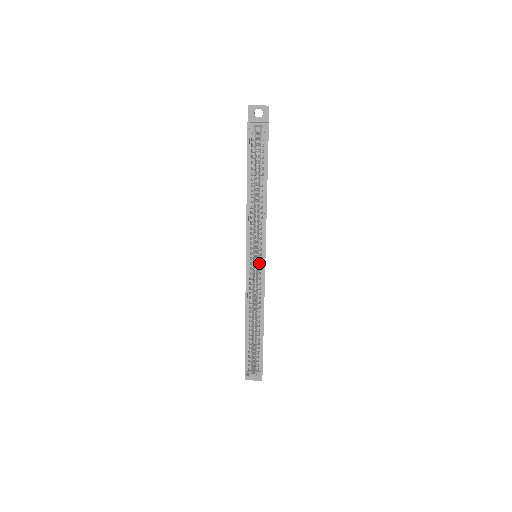
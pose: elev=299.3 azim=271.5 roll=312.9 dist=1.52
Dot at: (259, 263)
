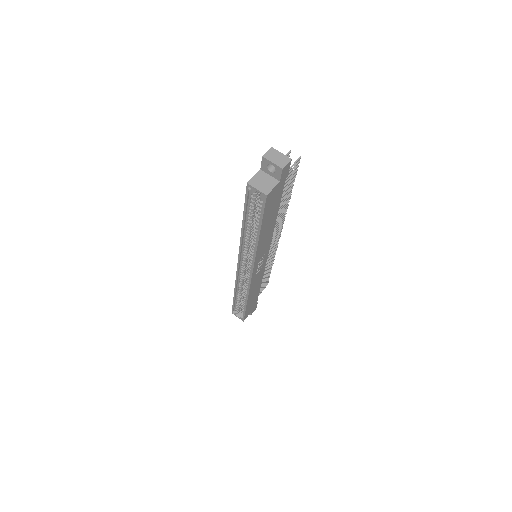
Dot at: (249, 269)
